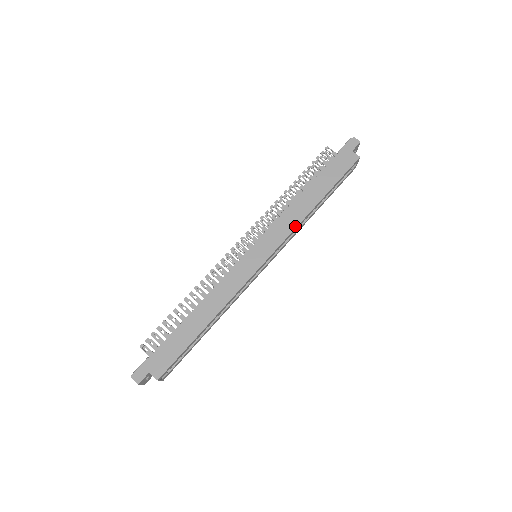
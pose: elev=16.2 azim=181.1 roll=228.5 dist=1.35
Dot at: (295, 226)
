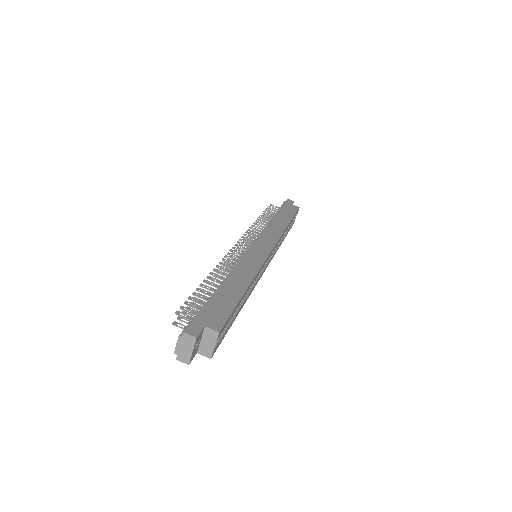
Dot at: (281, 234)
